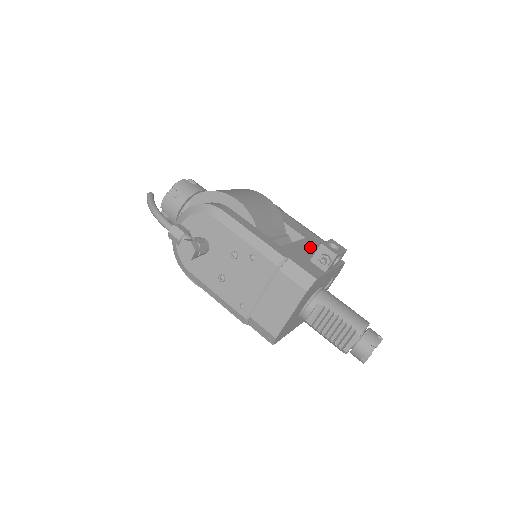
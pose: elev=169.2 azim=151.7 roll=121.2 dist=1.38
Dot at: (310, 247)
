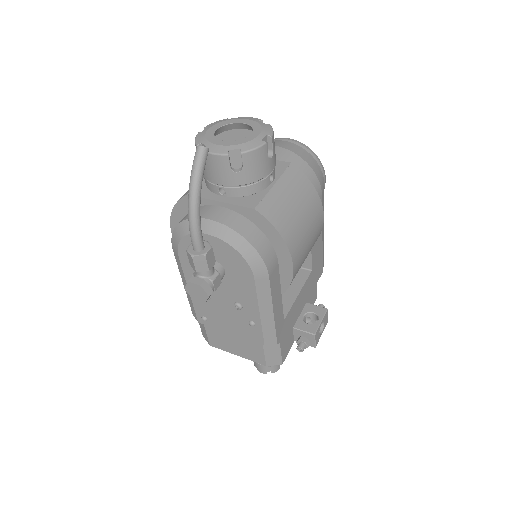
Dot at: (306, 292)
